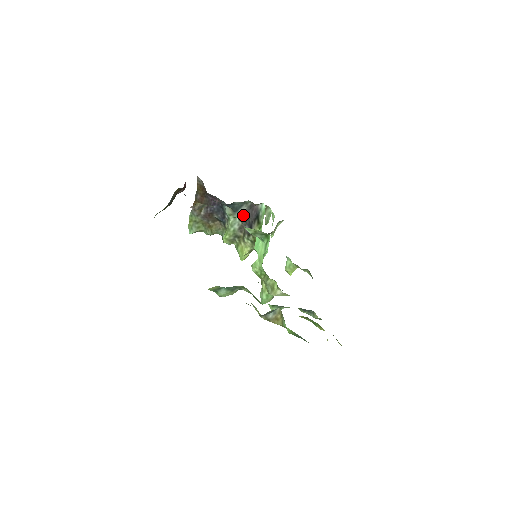
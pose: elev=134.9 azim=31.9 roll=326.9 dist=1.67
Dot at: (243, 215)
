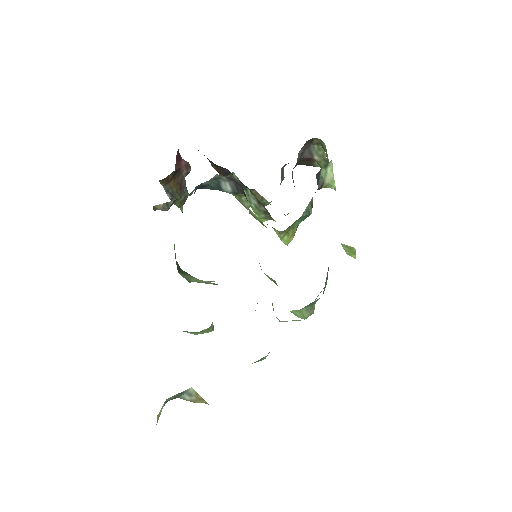
Dot at: (234, 192)
